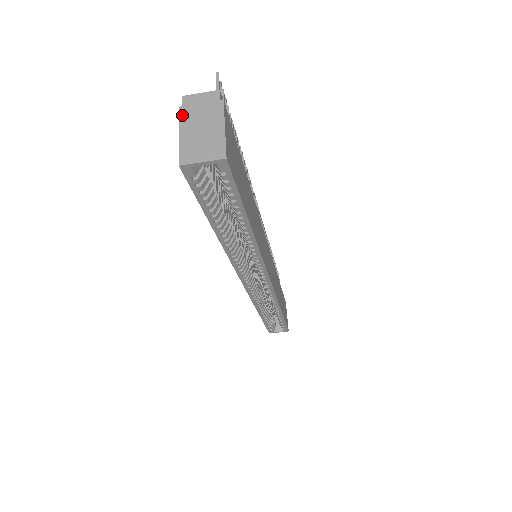
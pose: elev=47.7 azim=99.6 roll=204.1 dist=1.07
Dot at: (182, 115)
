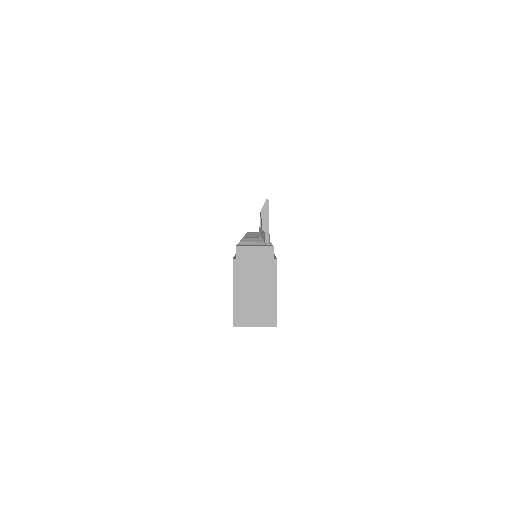
Dot at: (236, 270)
